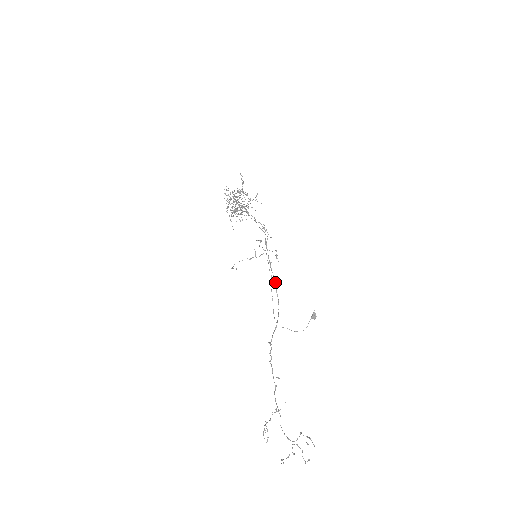
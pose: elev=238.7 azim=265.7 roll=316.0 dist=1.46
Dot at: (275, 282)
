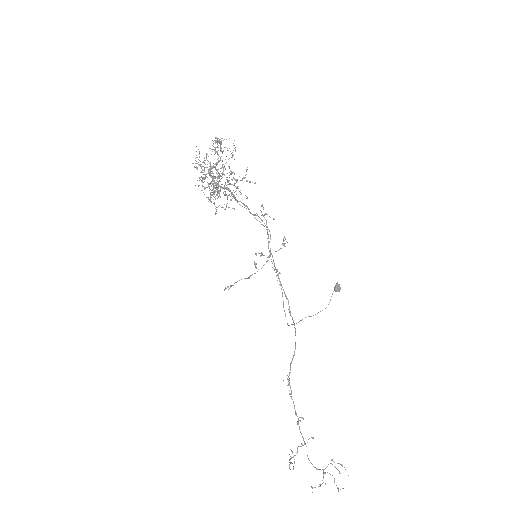
Dot at: (288, 303)
